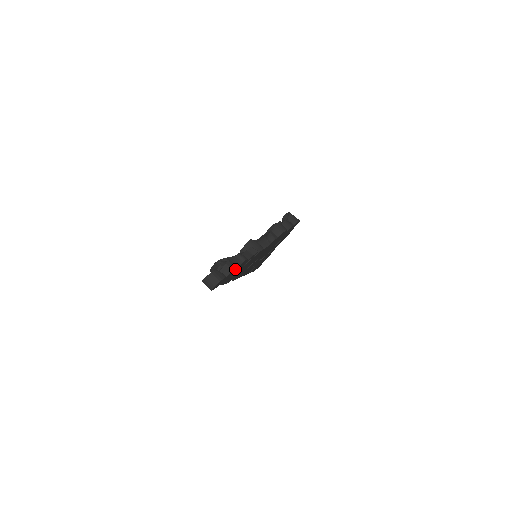
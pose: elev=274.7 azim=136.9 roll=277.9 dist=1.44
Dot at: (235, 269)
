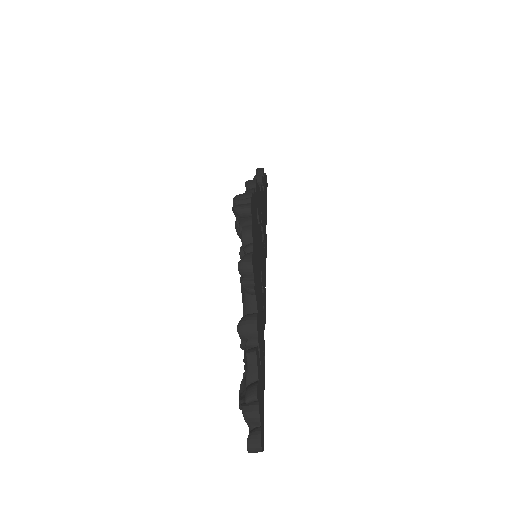
Dot at: (259, 409)
